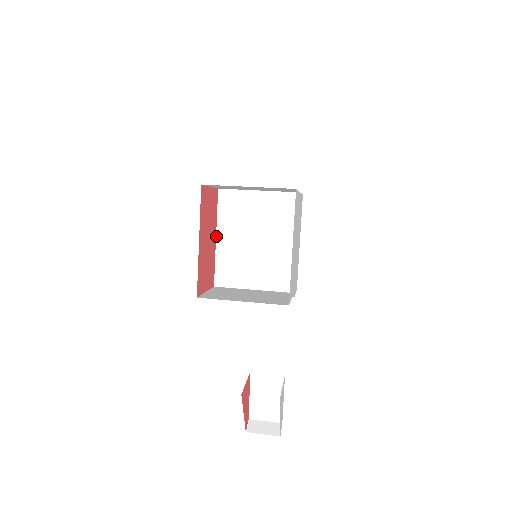
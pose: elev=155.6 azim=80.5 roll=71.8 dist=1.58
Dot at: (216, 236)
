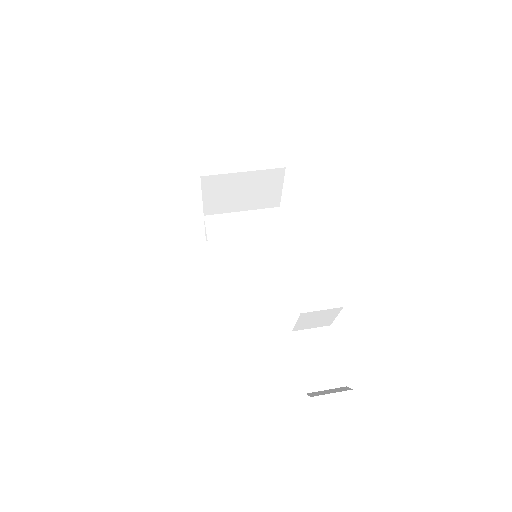
Dot at: occluded
